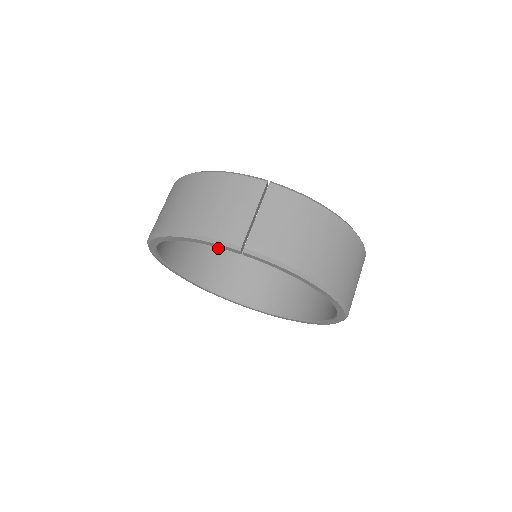
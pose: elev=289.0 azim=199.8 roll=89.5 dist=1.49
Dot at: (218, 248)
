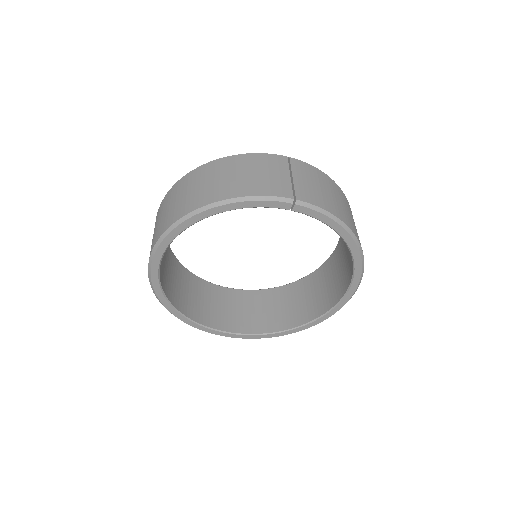
Dot at: (189, 280)
